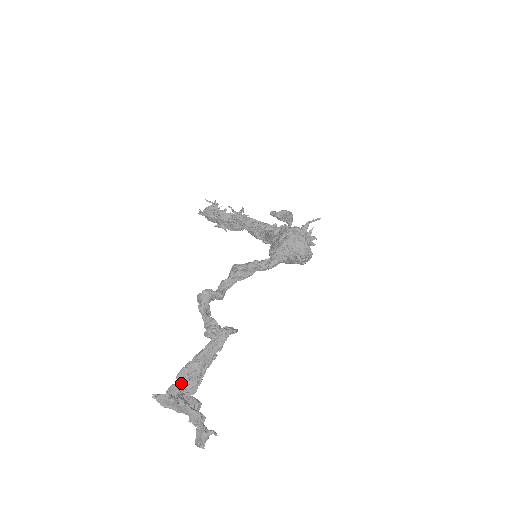
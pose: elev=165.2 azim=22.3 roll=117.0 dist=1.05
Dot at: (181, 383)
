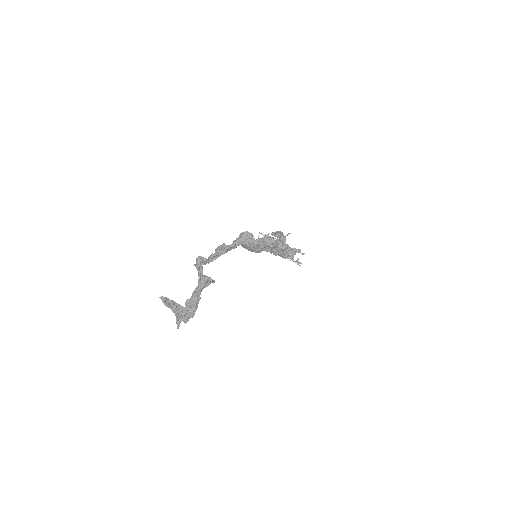
Dot at: (186, 307)
